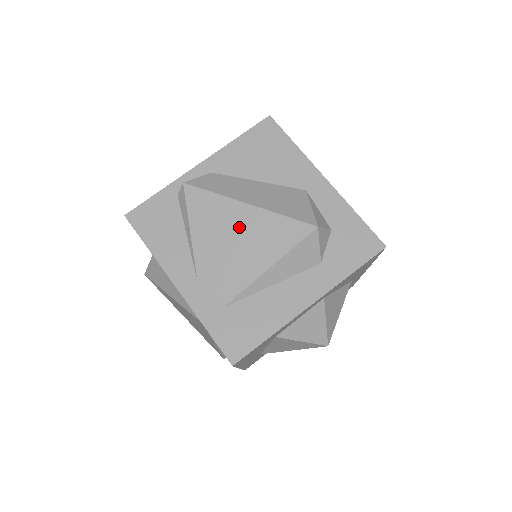
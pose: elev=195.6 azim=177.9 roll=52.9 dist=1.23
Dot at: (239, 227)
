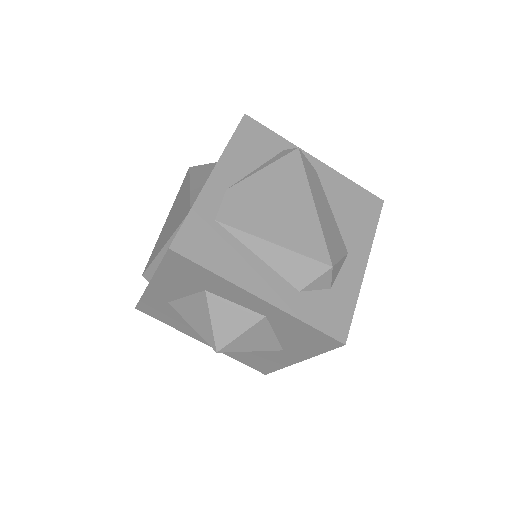
Dot at: (292, 204)
